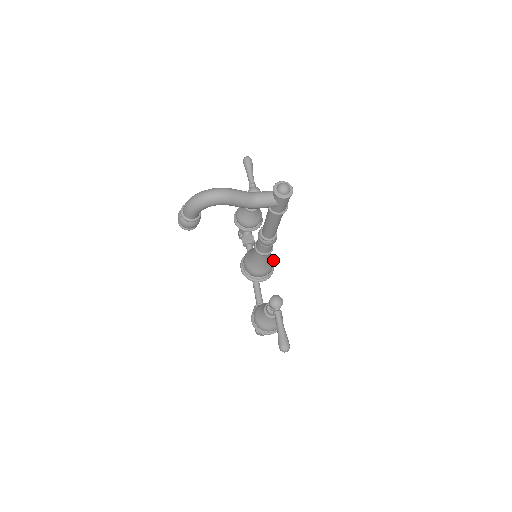
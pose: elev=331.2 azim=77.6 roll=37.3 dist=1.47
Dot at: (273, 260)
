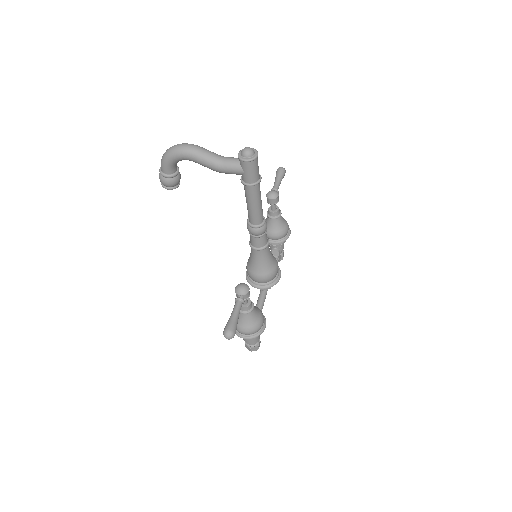
Dot at: (275, 267)
